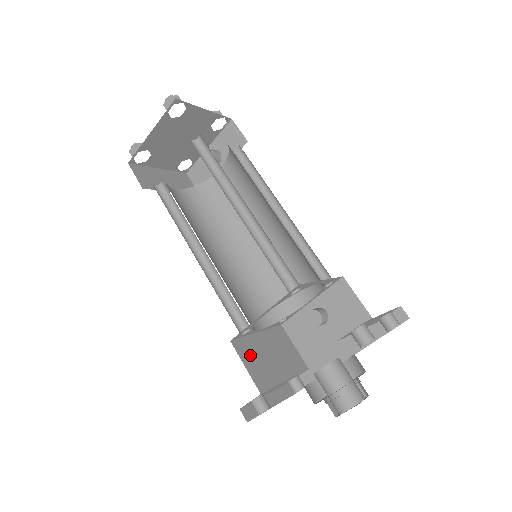
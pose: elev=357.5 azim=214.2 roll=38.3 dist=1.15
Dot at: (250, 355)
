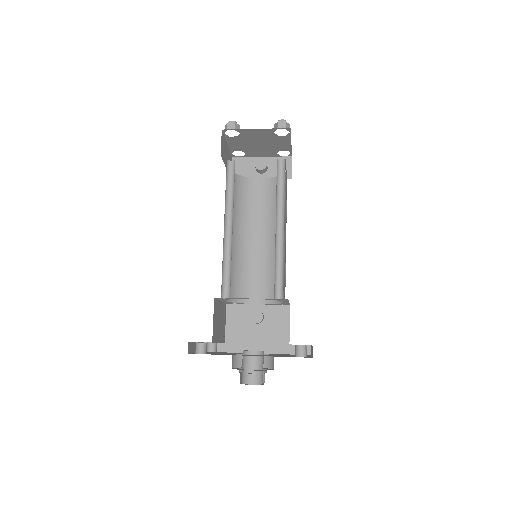
Dot at: (216, 314)
